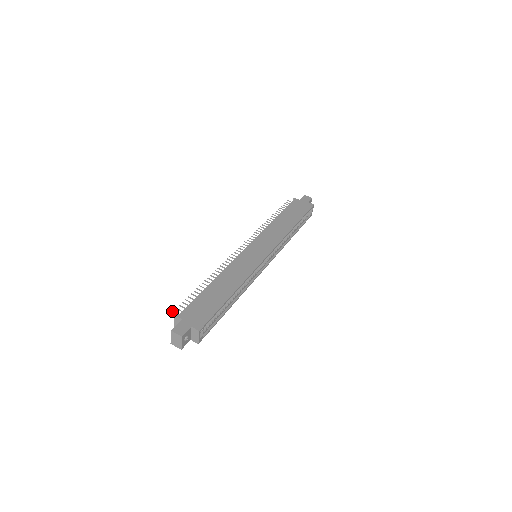
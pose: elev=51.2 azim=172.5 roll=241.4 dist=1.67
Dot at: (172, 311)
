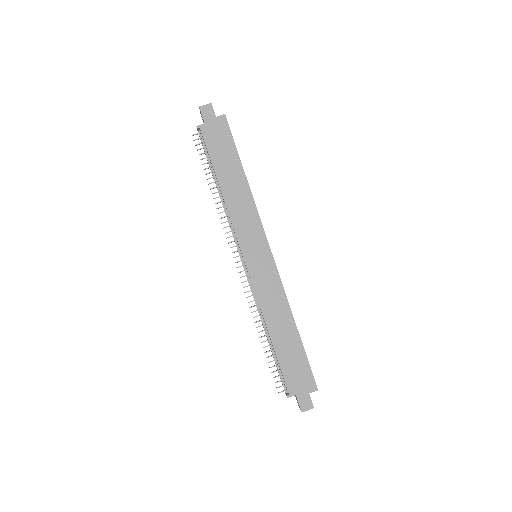
Dot at: occluded
